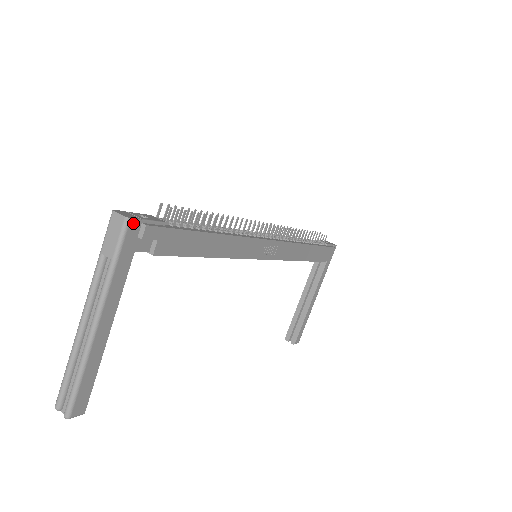
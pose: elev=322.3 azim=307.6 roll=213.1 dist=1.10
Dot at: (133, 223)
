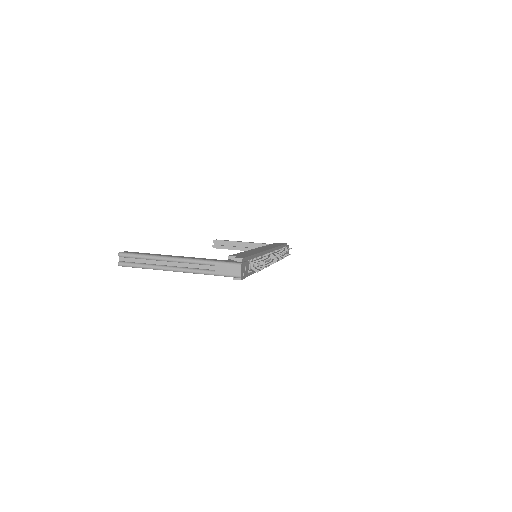
Dot at: (239, 277)
